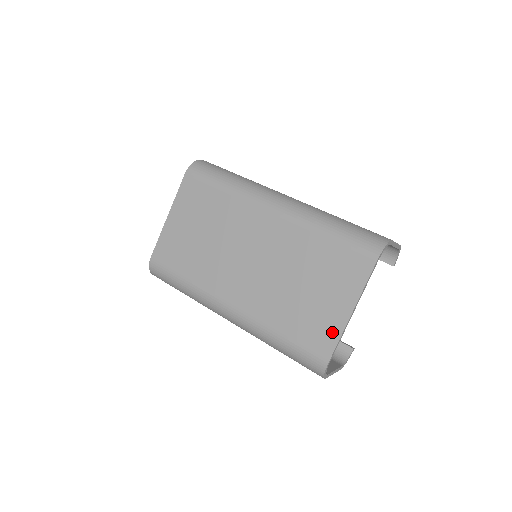
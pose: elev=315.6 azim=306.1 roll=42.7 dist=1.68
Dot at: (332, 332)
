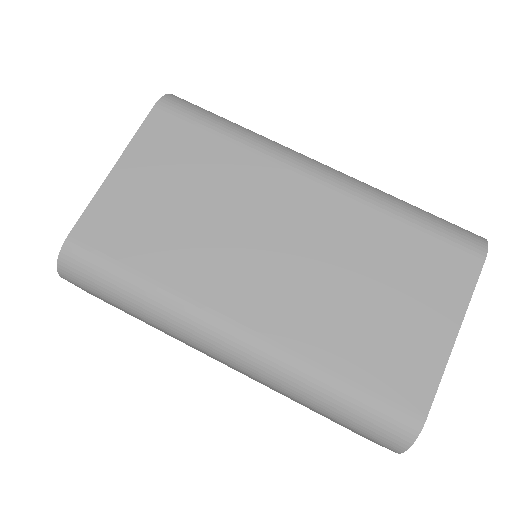
Dot at: (427, 369)
